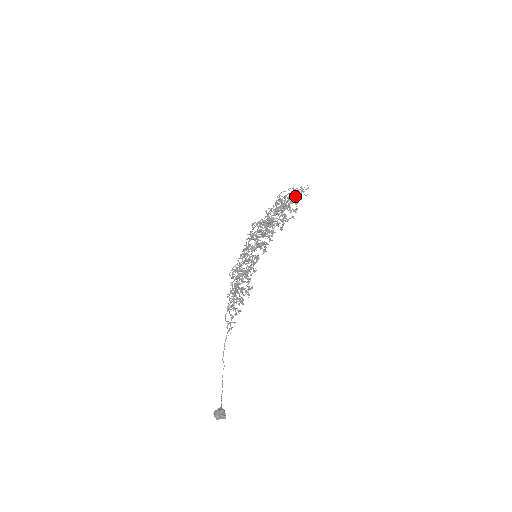
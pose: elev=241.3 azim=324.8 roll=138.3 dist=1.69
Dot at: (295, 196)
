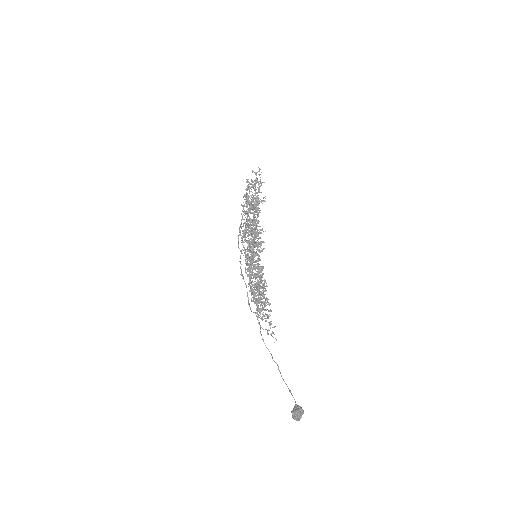
Dot at: occluded
